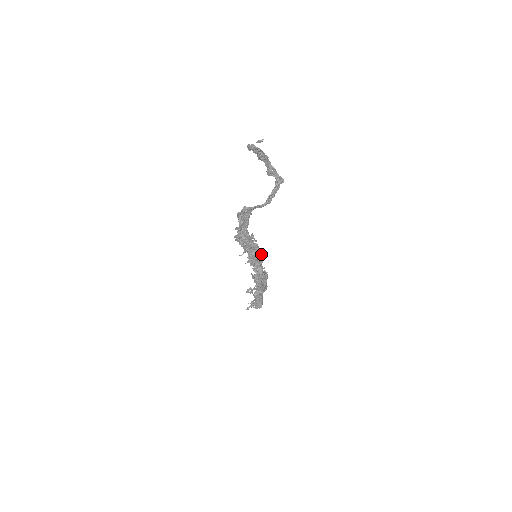
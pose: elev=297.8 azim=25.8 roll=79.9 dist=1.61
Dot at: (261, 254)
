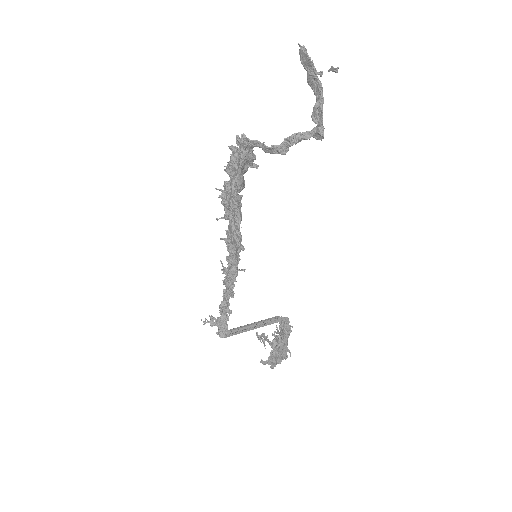
Dot at: (240, 234)
